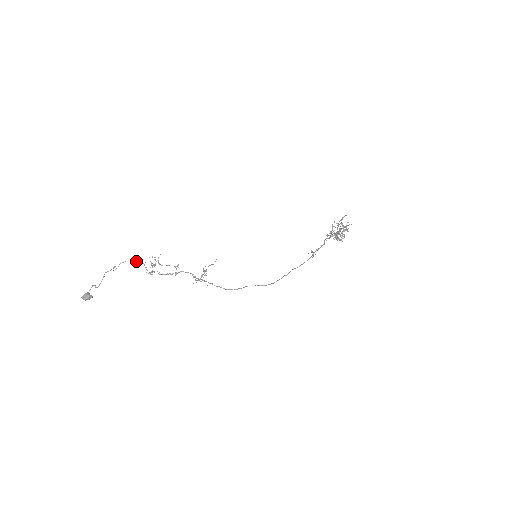
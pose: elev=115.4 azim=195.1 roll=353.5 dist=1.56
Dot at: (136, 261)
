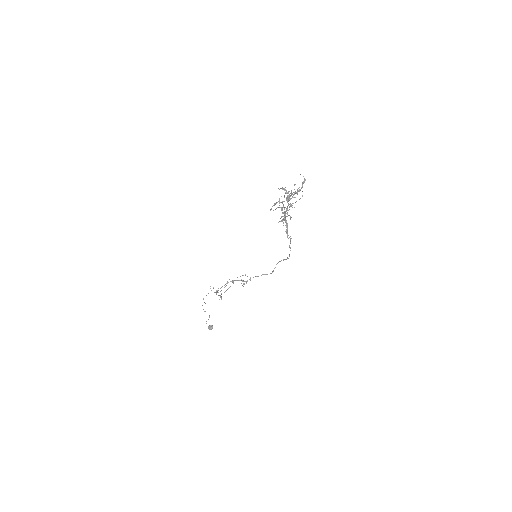
Dot at: occluded
